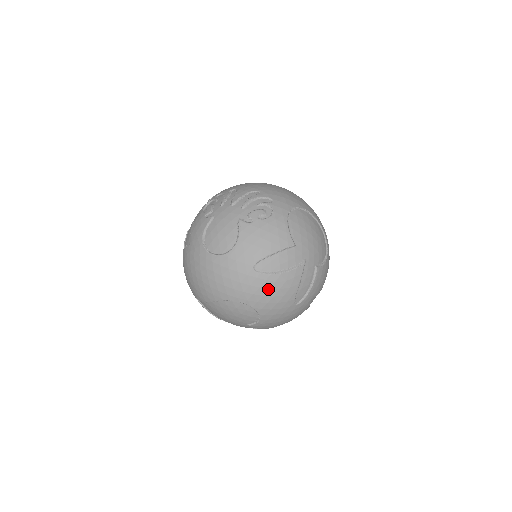
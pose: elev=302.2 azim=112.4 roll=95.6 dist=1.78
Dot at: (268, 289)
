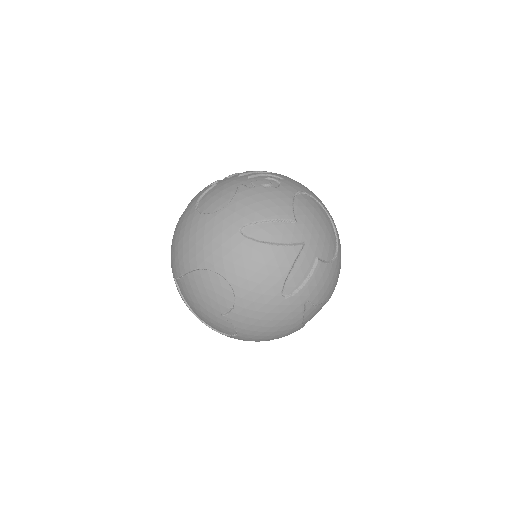
Dot at: (252, 260)
